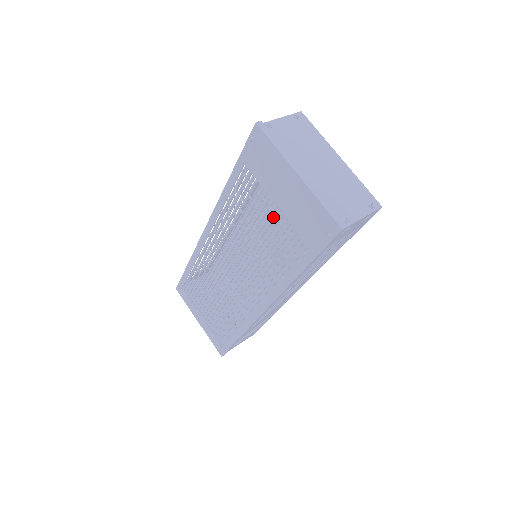
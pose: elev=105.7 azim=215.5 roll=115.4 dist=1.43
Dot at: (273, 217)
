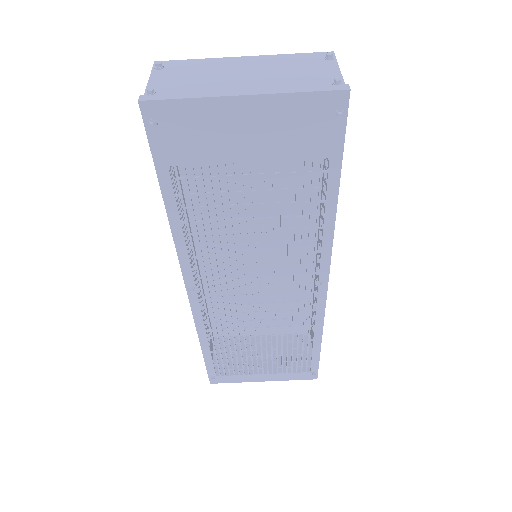
Dot at: occluded
